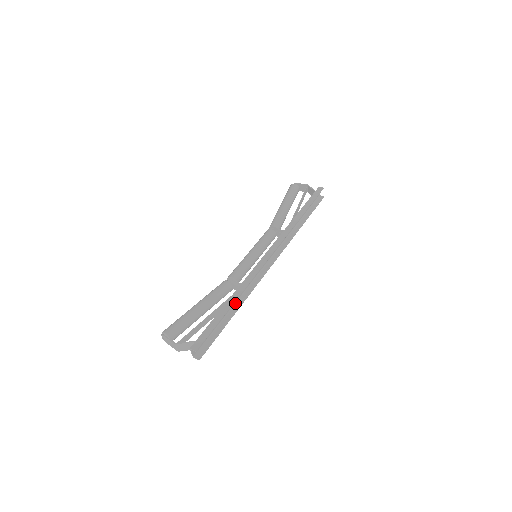
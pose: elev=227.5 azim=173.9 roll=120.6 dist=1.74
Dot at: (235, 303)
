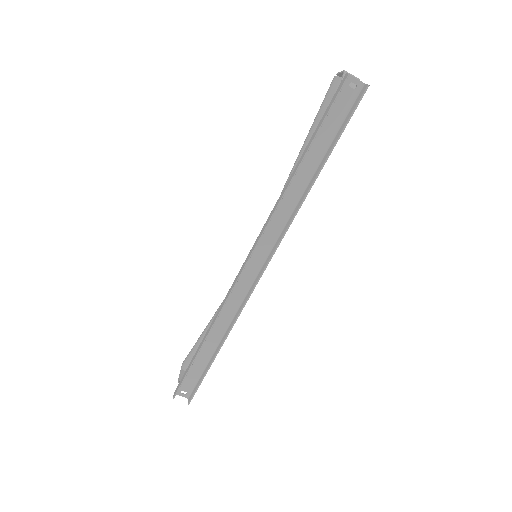
Dot at: (223, 334)
